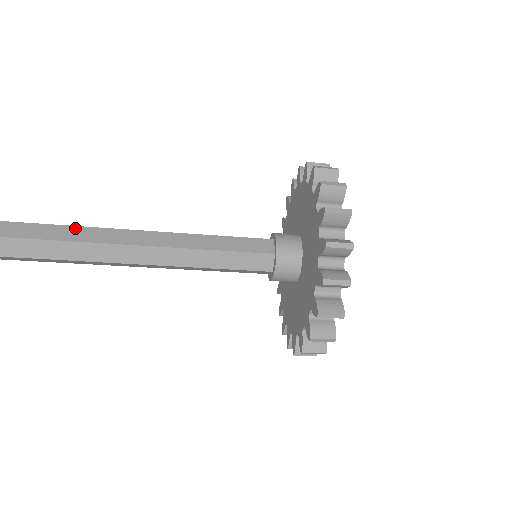
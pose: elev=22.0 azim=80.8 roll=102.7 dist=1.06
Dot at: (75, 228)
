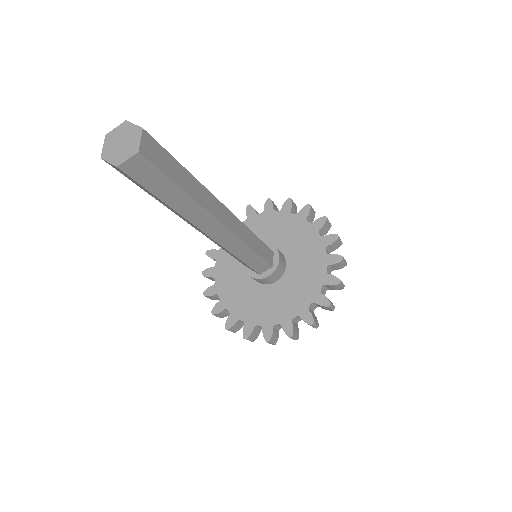
Dot at: (199, 185)
